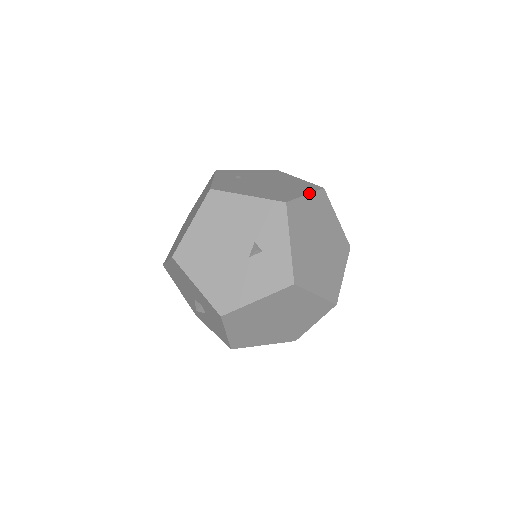
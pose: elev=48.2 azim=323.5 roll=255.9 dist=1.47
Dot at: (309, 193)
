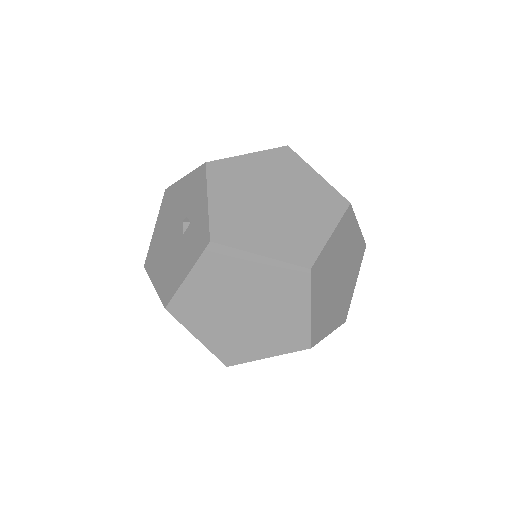
Dot at: (255, 152)
